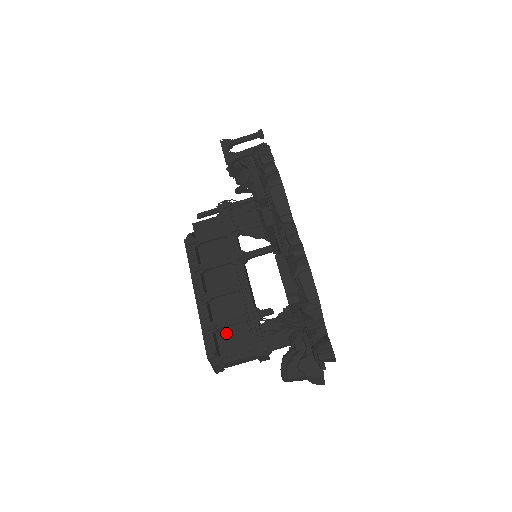
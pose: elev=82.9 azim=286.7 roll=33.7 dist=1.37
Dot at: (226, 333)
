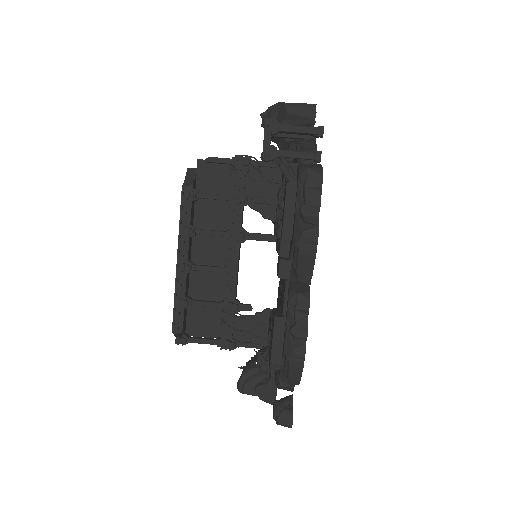
Dot at: occluded
